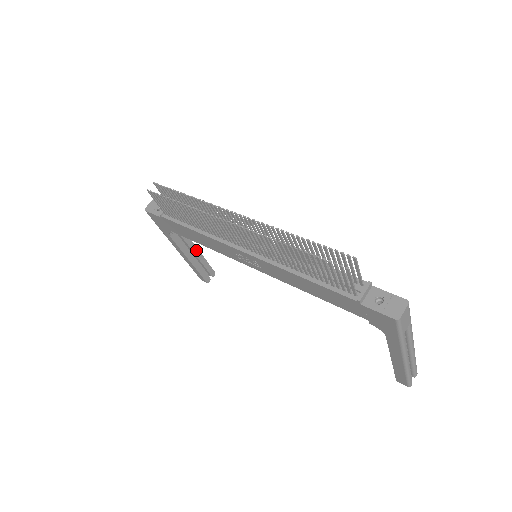
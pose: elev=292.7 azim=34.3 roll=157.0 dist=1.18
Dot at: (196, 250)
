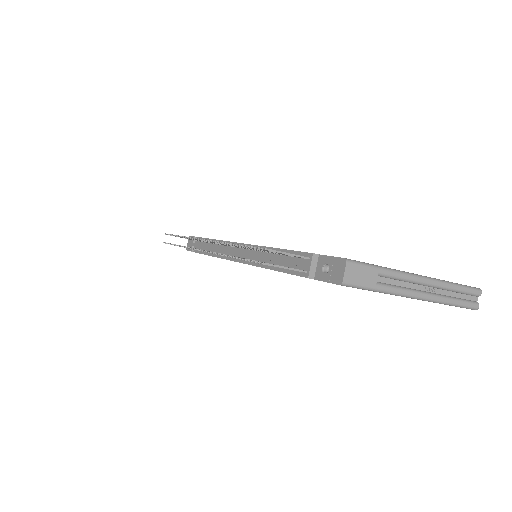
Dot at: occluded
